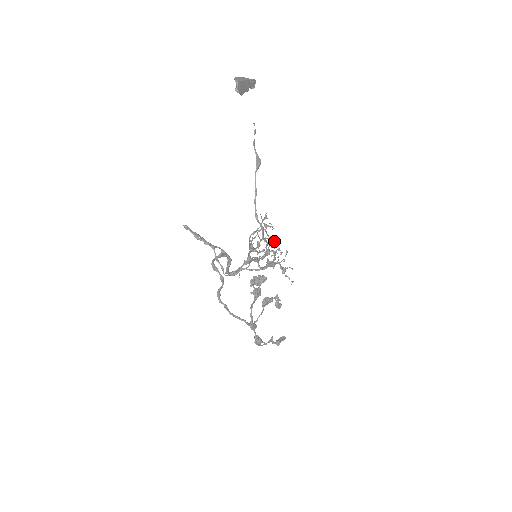
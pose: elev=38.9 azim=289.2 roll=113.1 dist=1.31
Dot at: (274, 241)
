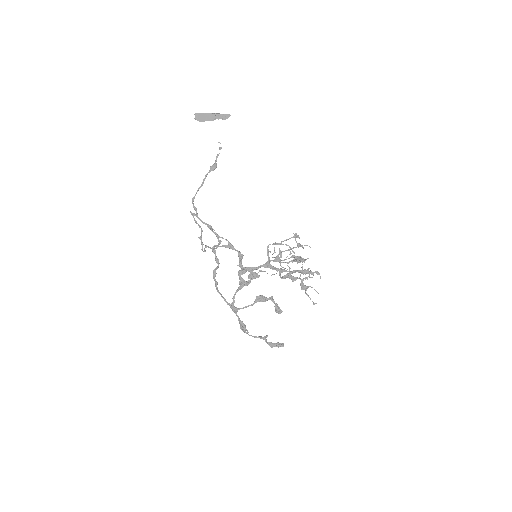
Dot at: (301, 259)
